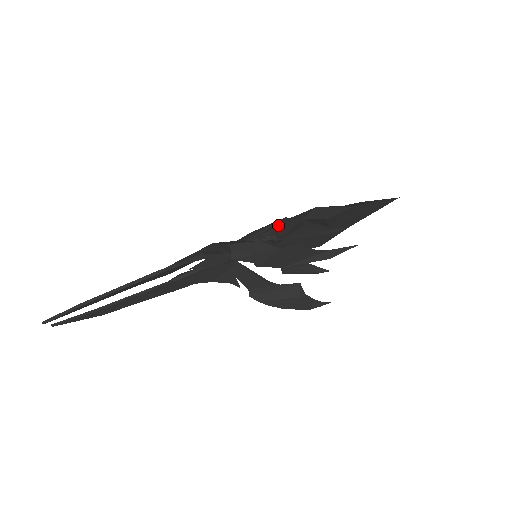
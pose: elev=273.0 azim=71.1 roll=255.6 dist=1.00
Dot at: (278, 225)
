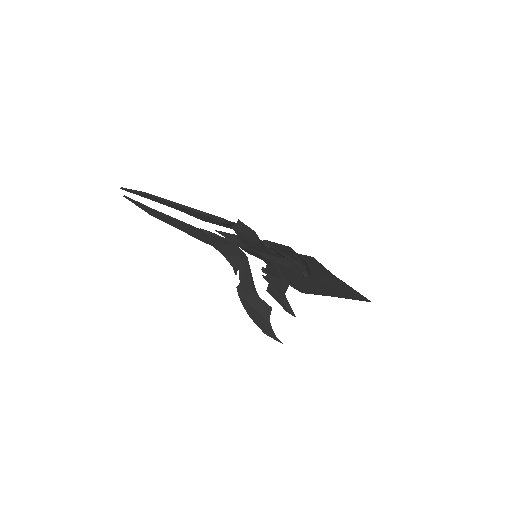
Dot at: (280, 244)
